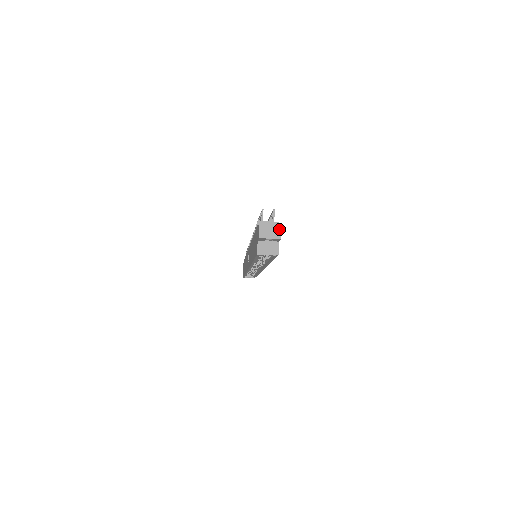
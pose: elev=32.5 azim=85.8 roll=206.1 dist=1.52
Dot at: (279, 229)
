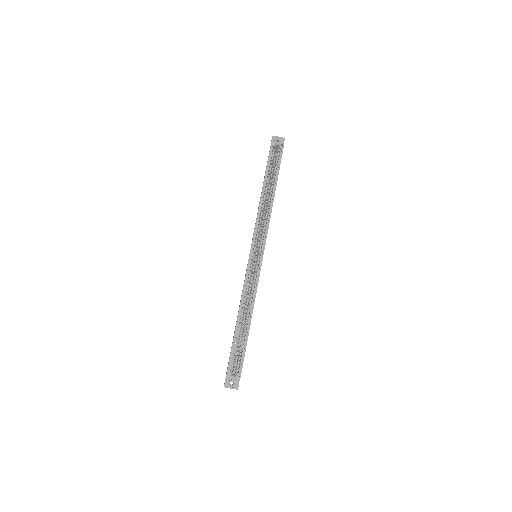
Dot at: occluded
